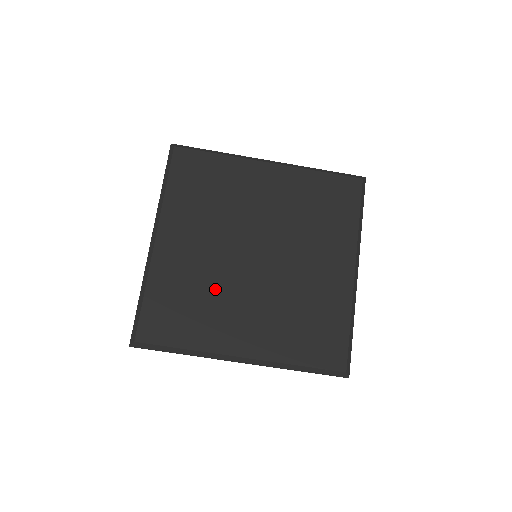
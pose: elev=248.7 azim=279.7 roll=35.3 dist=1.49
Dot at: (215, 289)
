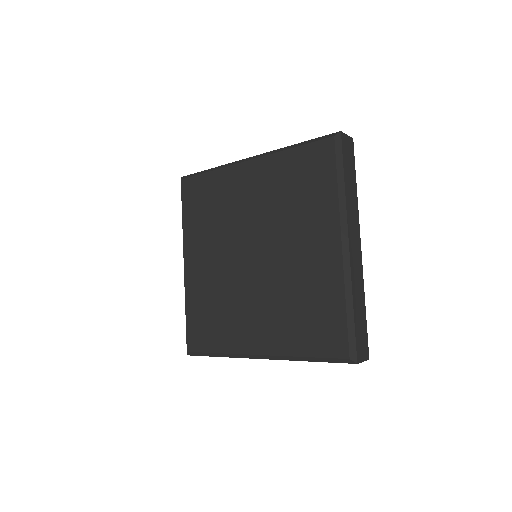
Dot at: (228, 297)
